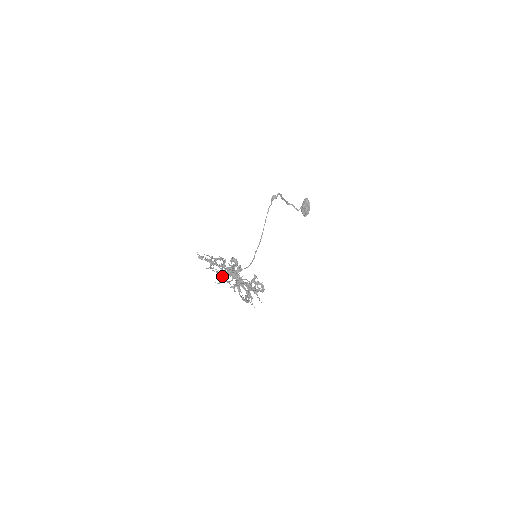
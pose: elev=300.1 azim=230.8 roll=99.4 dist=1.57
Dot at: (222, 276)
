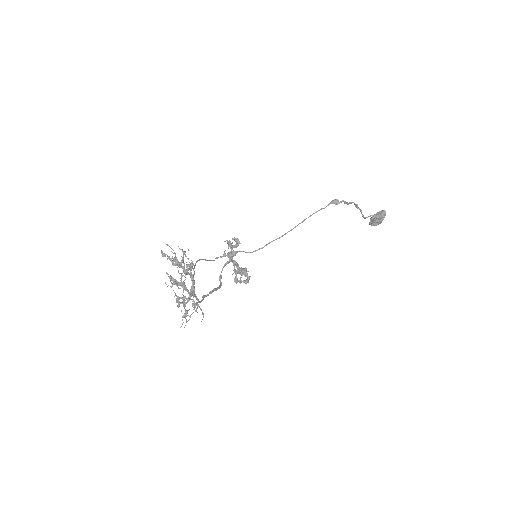
Dot at: (173, 282)
